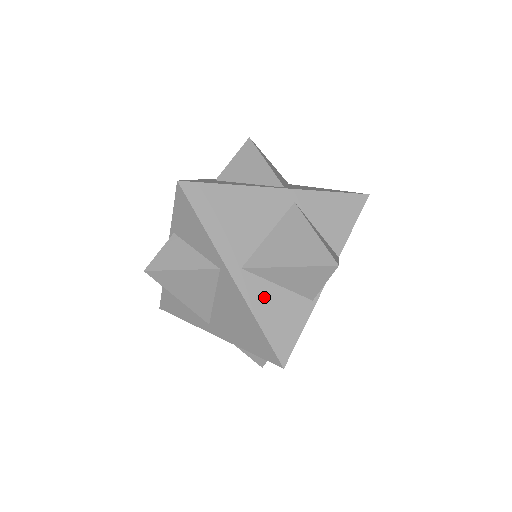
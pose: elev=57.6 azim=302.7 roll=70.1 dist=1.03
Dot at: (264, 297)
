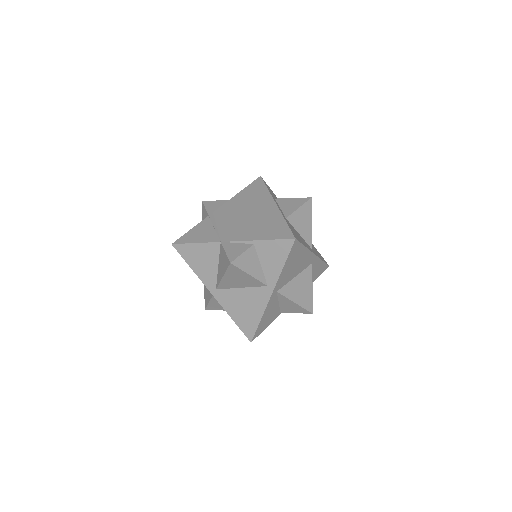
Dot at: (271, 308)
